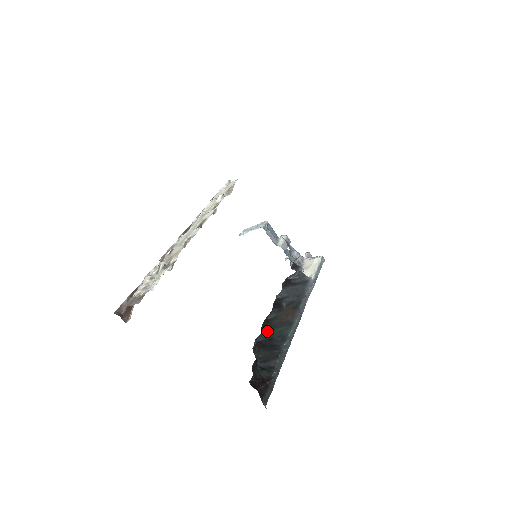
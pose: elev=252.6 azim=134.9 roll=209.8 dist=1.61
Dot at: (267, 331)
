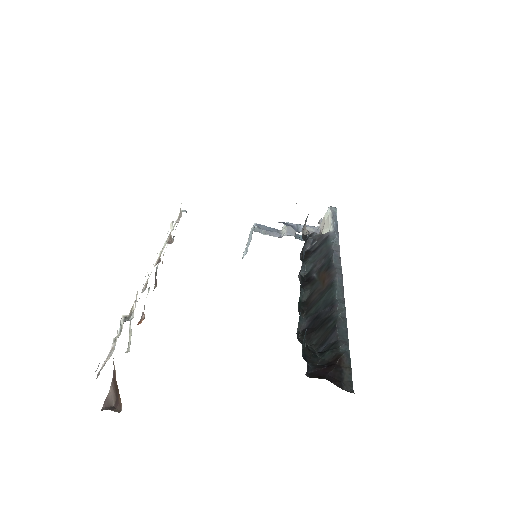
Dot at: (309, 313)
